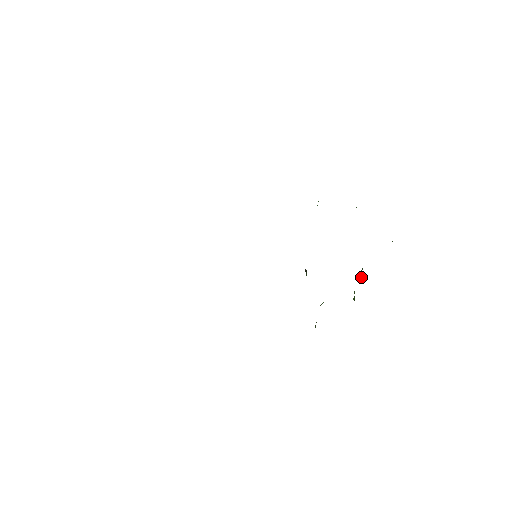
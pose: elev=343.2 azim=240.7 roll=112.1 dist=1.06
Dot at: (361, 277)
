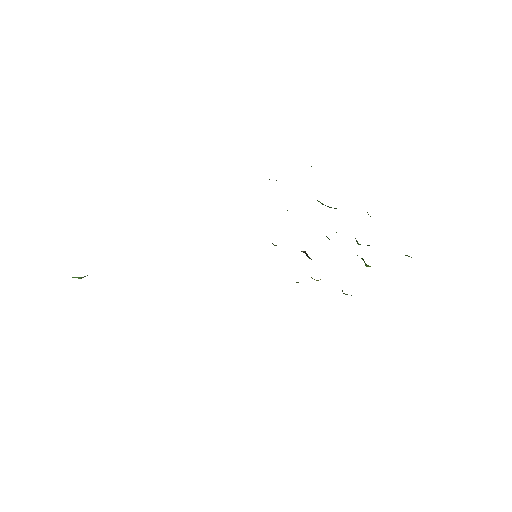
Dot at: (358, 244)
